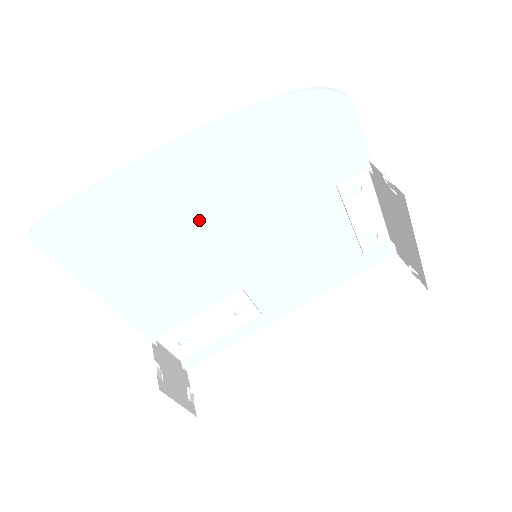
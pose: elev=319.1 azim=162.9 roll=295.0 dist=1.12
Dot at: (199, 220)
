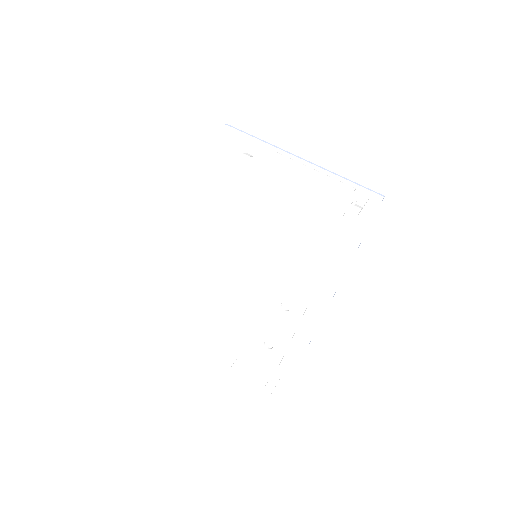
Dot at: (208, 247)
